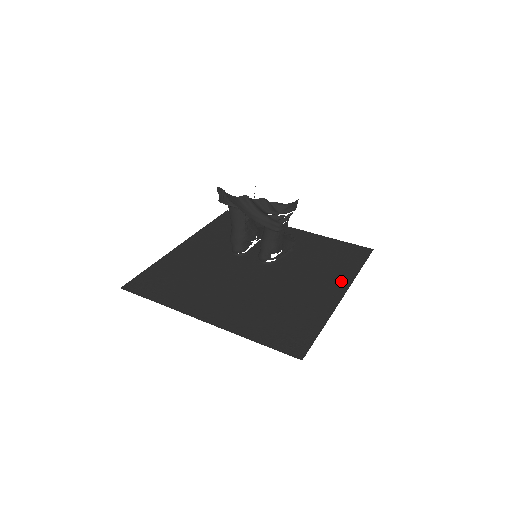
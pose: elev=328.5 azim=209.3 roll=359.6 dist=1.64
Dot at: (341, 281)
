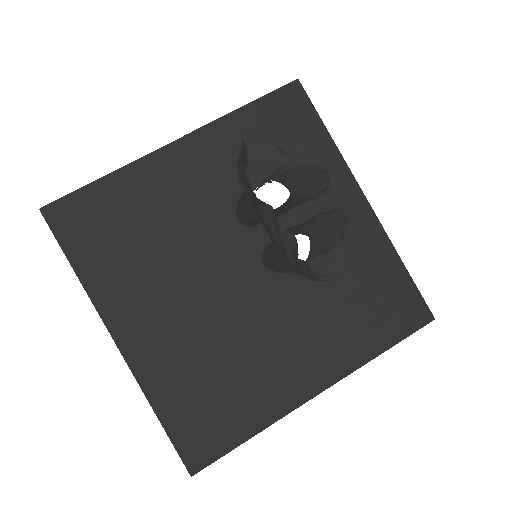
Dot at: (338, 363)
